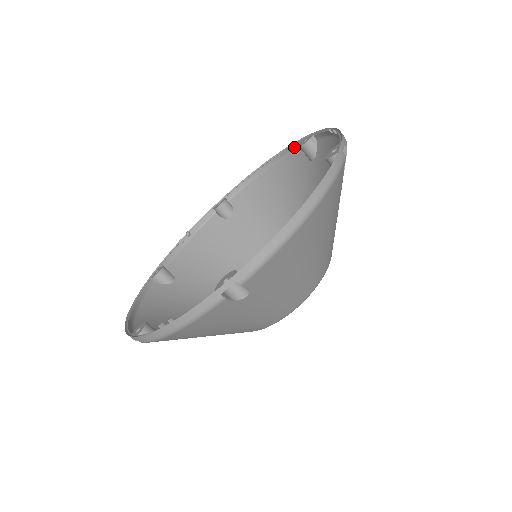
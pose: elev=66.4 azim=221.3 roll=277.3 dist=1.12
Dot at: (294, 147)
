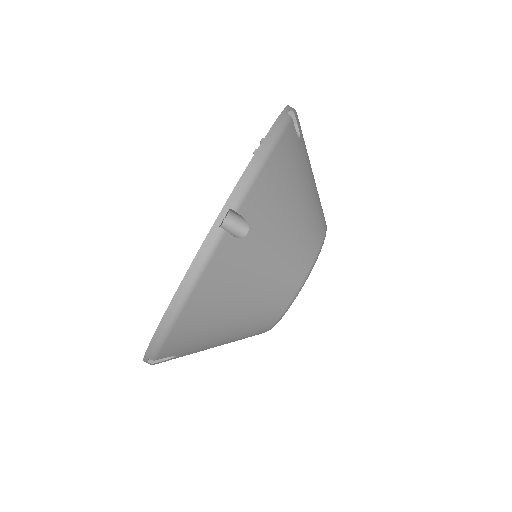
Dot at: occluded
